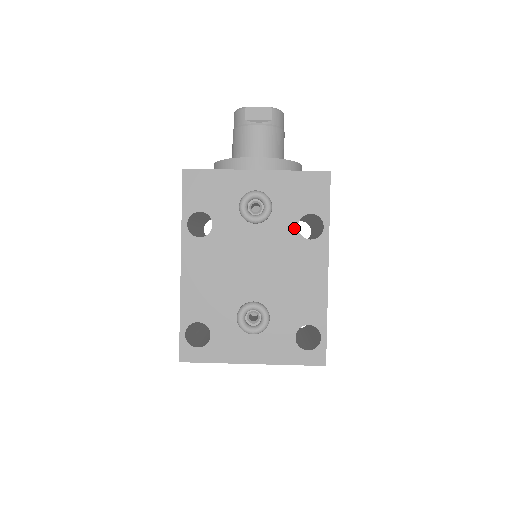
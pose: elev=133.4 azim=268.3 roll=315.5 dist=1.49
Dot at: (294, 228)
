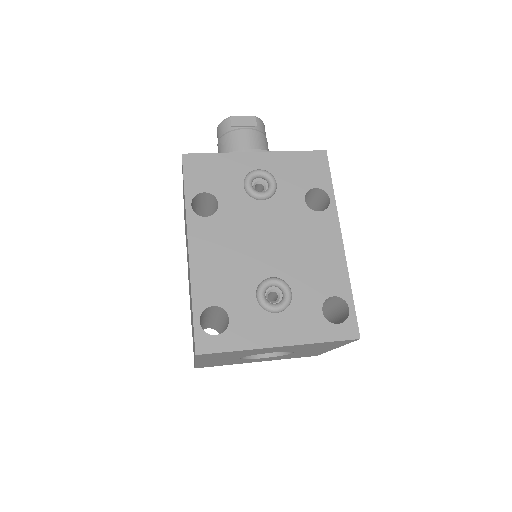
Dot at: (301, 202)
